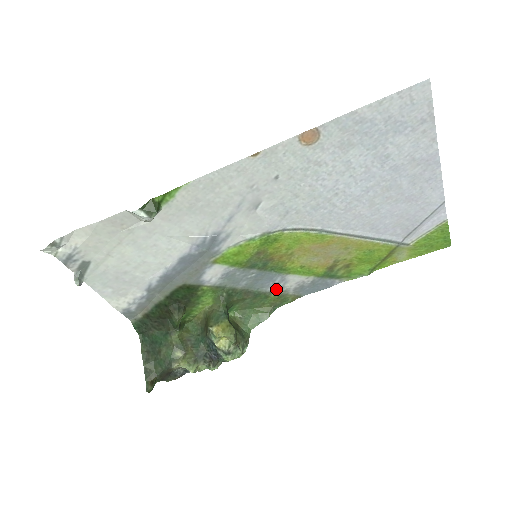
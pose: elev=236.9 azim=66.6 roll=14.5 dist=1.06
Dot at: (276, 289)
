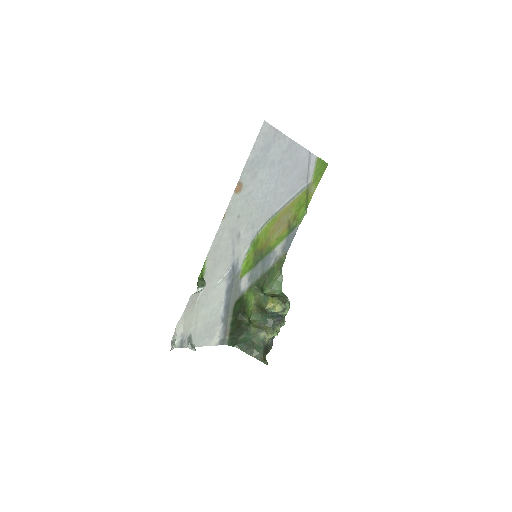
Dot at: (274, 261)
